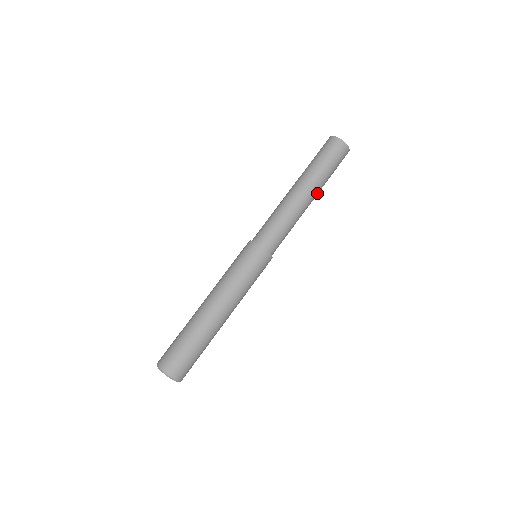
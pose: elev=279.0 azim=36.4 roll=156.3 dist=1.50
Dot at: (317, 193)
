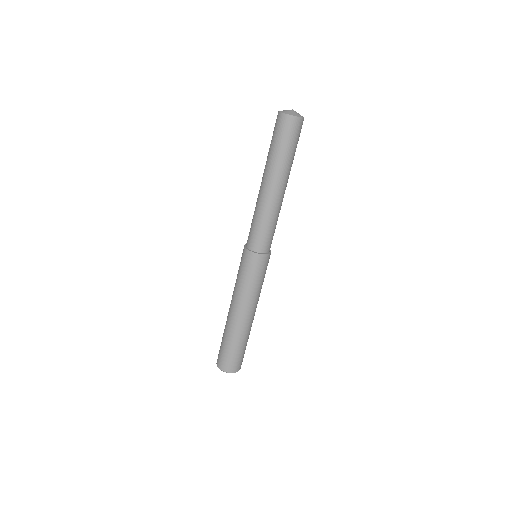
Dot at: (287, 178)
